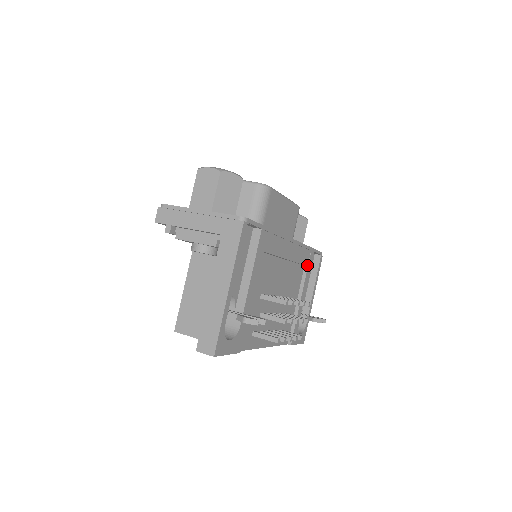
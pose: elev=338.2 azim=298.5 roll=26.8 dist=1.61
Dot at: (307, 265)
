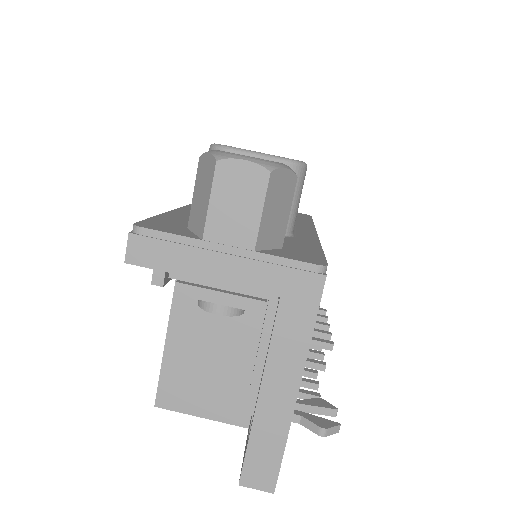
Dot at: occluded
